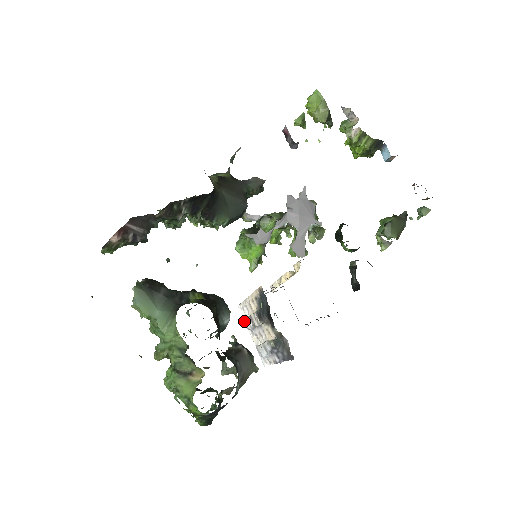
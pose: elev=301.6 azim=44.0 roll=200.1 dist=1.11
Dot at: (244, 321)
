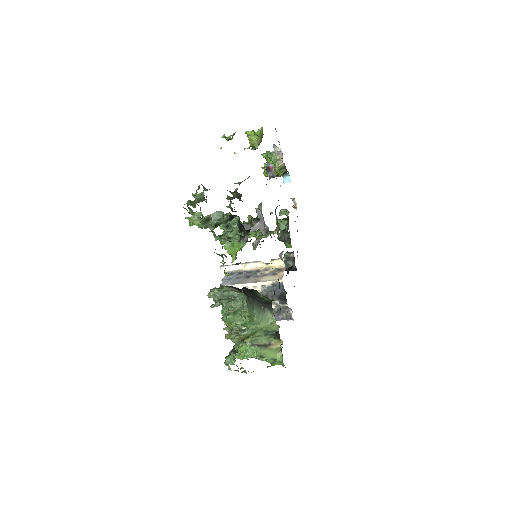
Dot at: occluded
